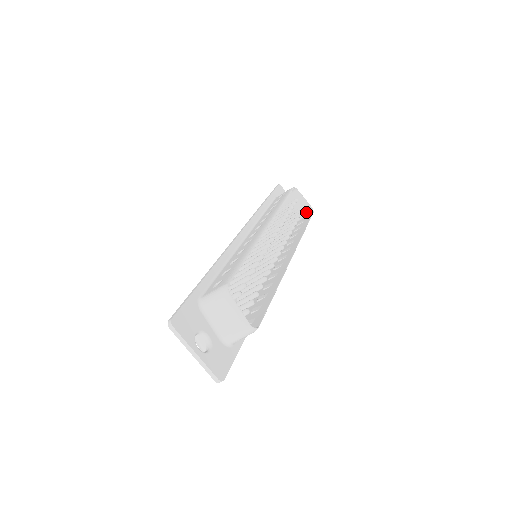
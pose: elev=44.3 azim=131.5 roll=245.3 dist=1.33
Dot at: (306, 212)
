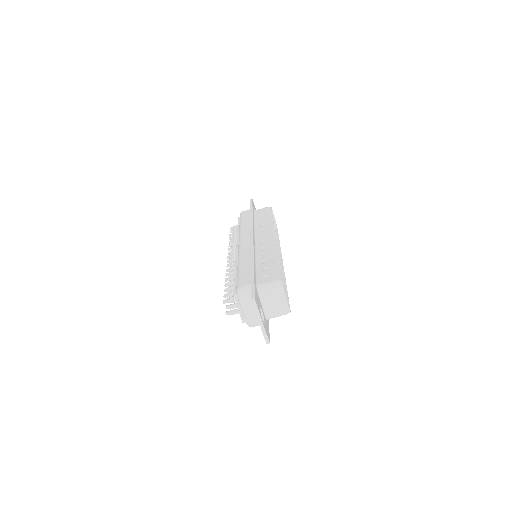
Dot at: occluded
